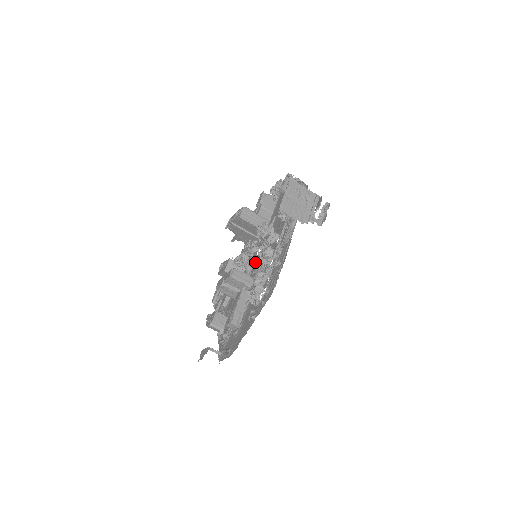
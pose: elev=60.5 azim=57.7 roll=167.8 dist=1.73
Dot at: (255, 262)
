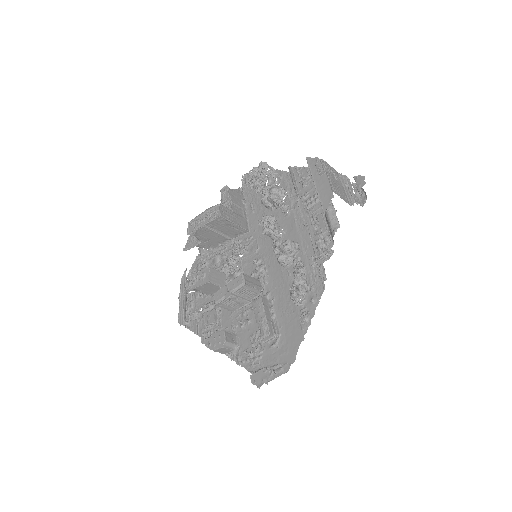
Dot at: (244, 265)
